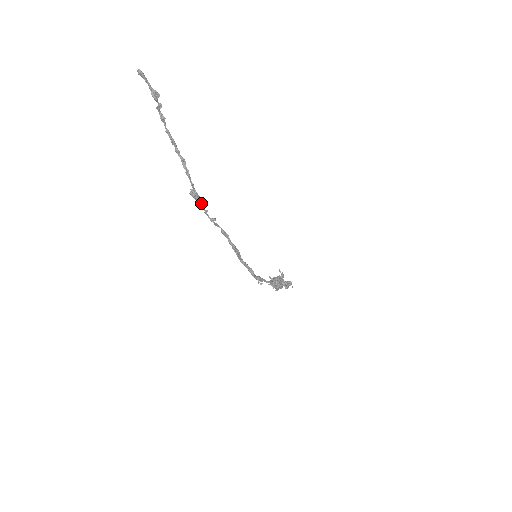
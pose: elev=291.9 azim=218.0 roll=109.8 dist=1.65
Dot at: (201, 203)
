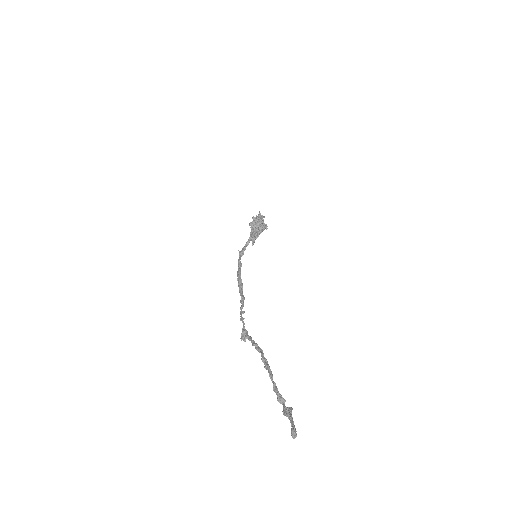
Dot at: (244, 326)
